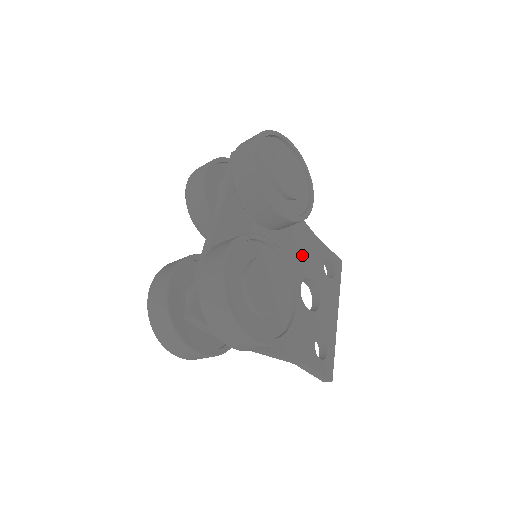
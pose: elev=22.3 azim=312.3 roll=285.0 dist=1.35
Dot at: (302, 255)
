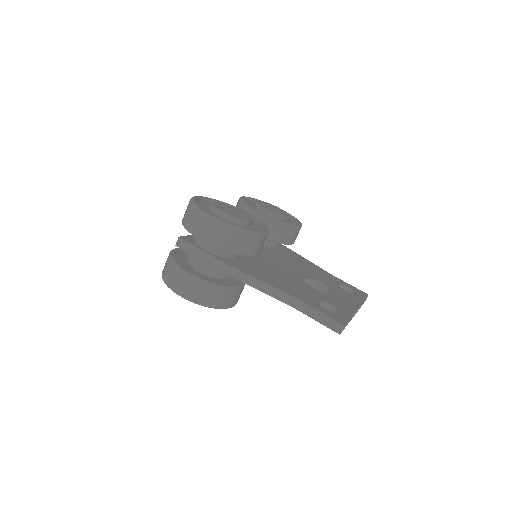
Dot at: (309, 271)
